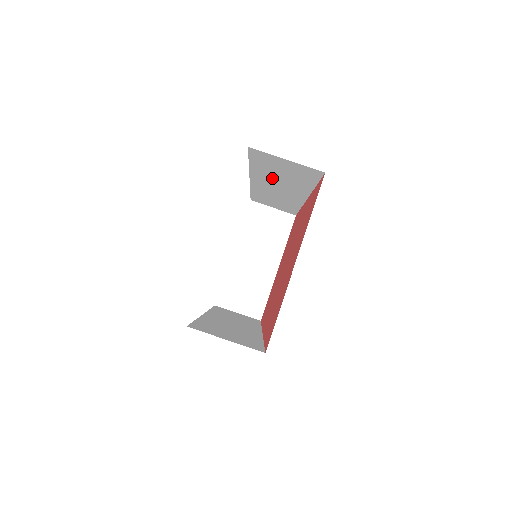
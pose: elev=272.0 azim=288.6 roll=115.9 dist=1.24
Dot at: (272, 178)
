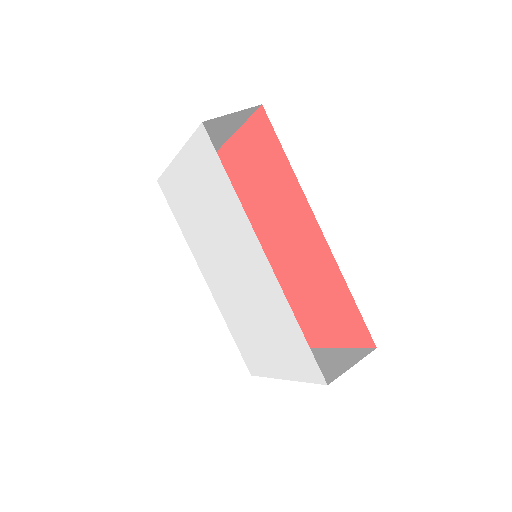
Dot at: occluded
